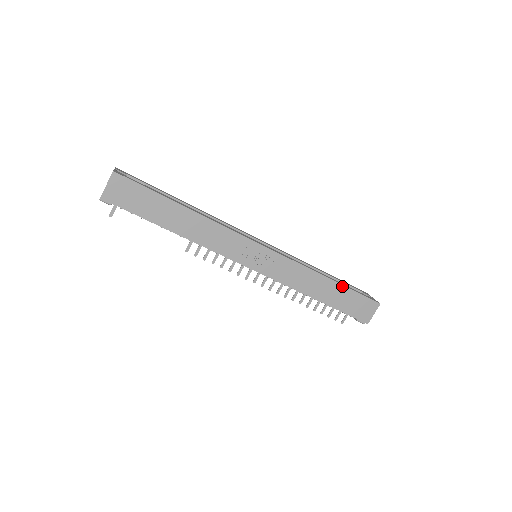
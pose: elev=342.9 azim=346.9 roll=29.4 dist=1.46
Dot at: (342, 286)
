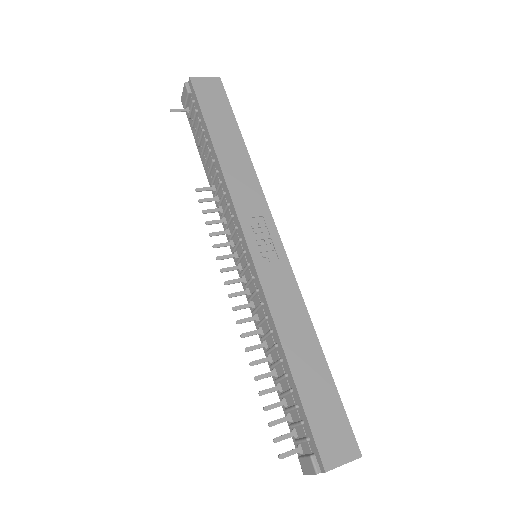
Dot at: (329, 372)
